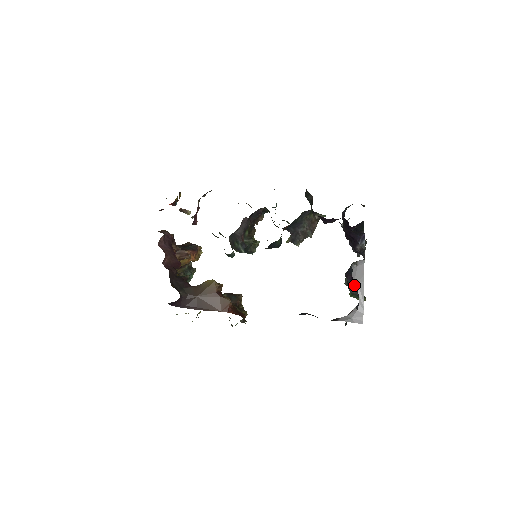
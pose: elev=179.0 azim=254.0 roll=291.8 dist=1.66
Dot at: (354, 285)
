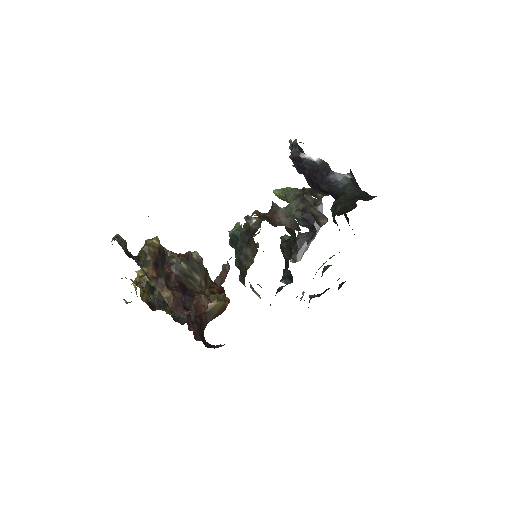
Dot at: (312, 230)
